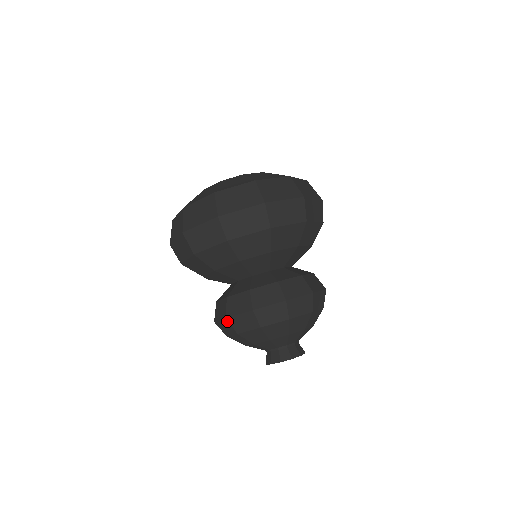
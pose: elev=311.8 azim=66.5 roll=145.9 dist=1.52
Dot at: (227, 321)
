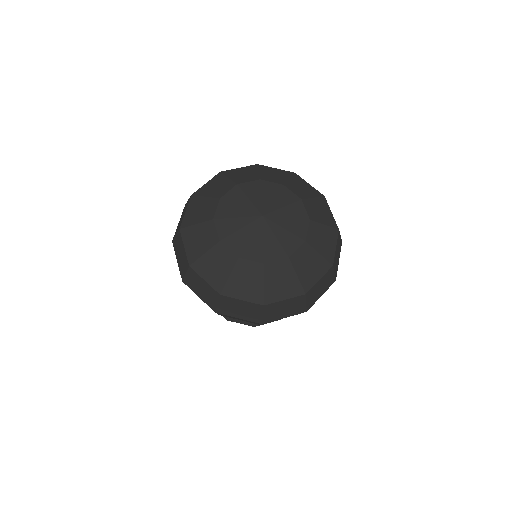
Dot at: occluded
